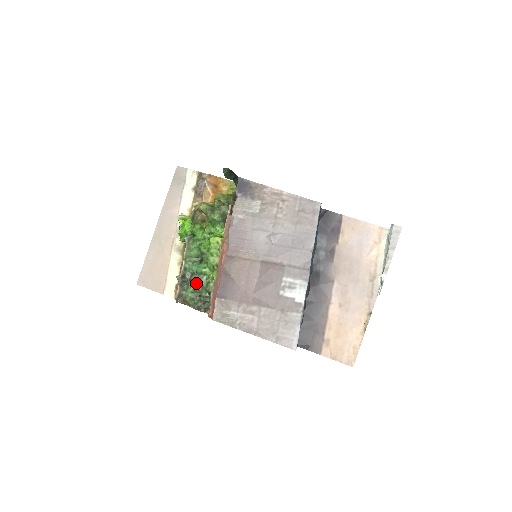
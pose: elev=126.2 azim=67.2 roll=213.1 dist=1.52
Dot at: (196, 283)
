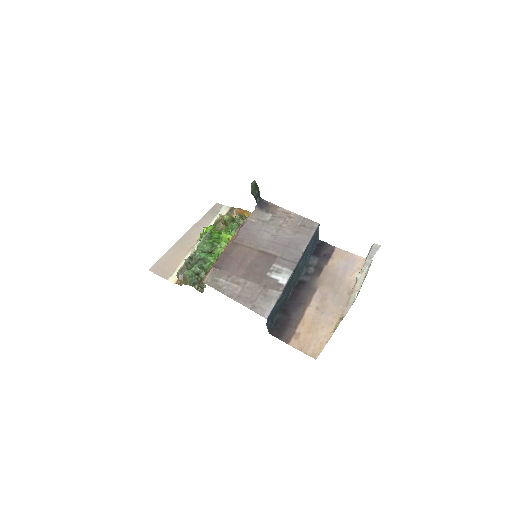
Dot at: (199, 265)
